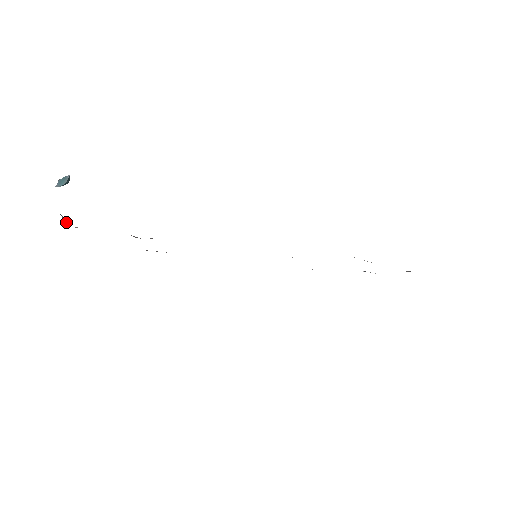
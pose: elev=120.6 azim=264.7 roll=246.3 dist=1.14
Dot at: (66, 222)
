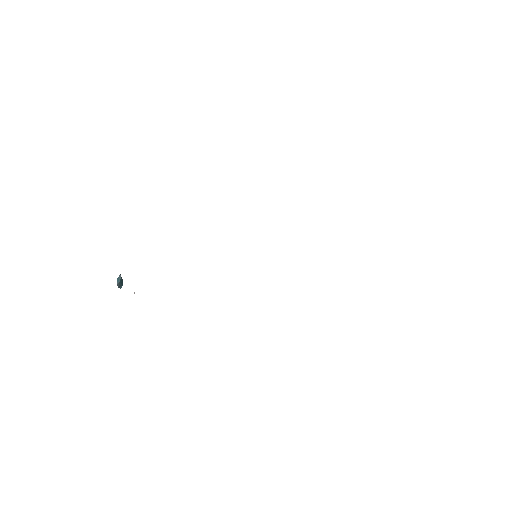
Dot at: occluded
